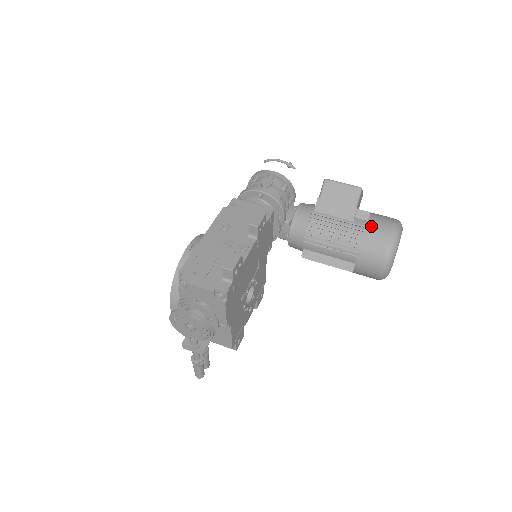
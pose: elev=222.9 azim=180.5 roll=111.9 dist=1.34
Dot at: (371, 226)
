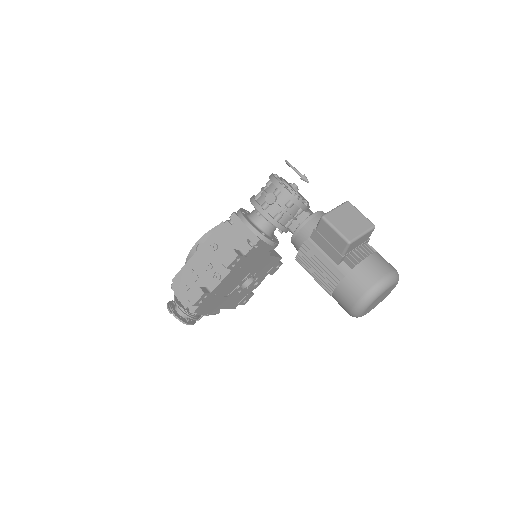
Dot at: (346, 282)
